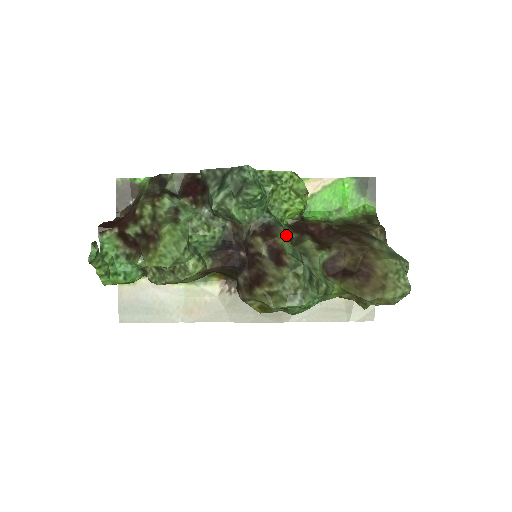
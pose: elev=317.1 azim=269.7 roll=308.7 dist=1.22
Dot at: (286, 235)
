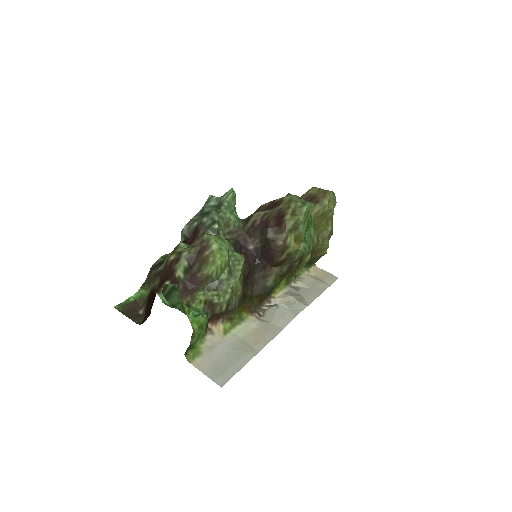
Dot at: occluded
